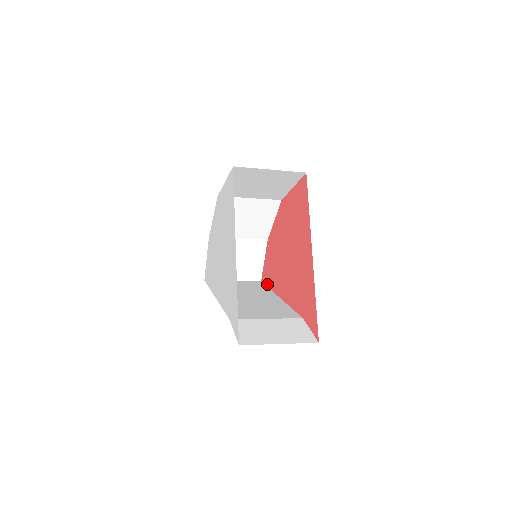
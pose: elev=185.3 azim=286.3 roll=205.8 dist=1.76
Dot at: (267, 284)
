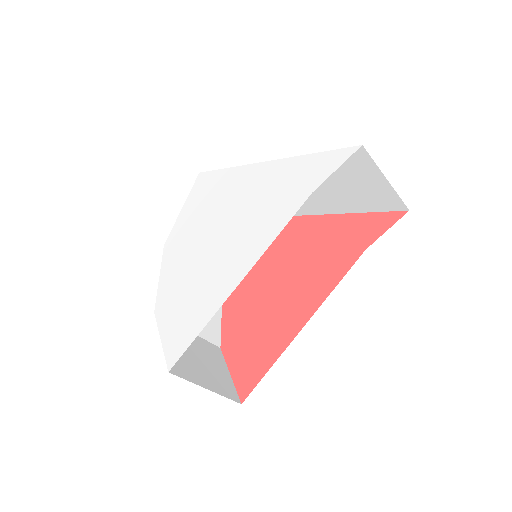
Dot at: (262, 373)
